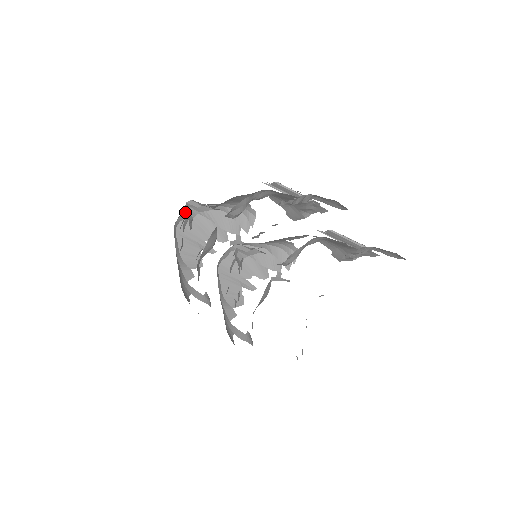
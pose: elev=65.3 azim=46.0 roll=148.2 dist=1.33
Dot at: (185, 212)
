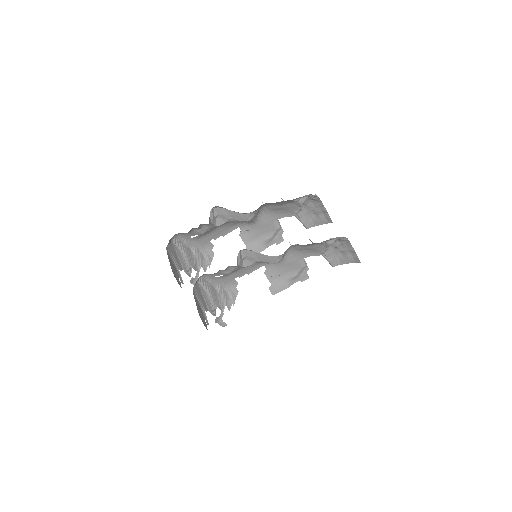
Dot at: (171, 239)
